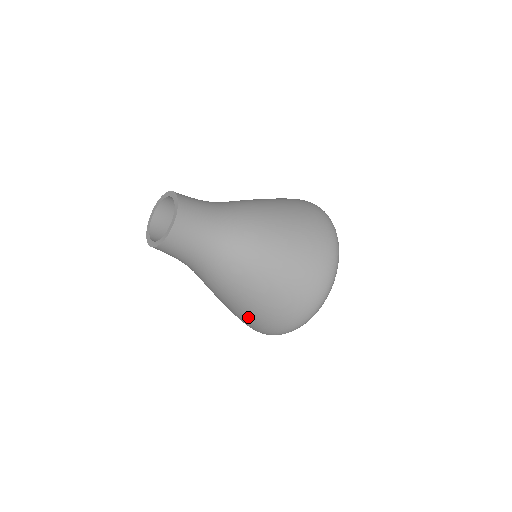
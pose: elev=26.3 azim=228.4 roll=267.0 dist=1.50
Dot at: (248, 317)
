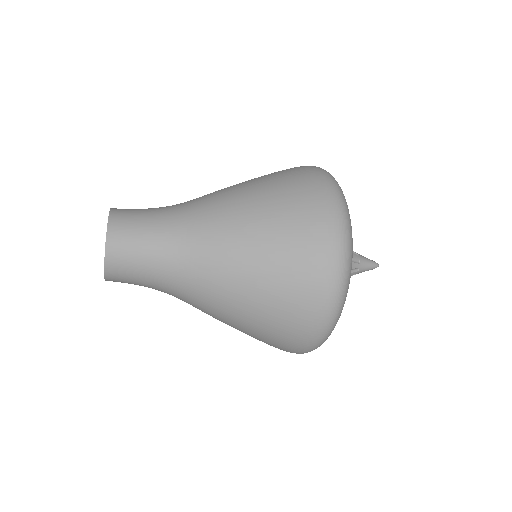
Dot at: (276, 301)
